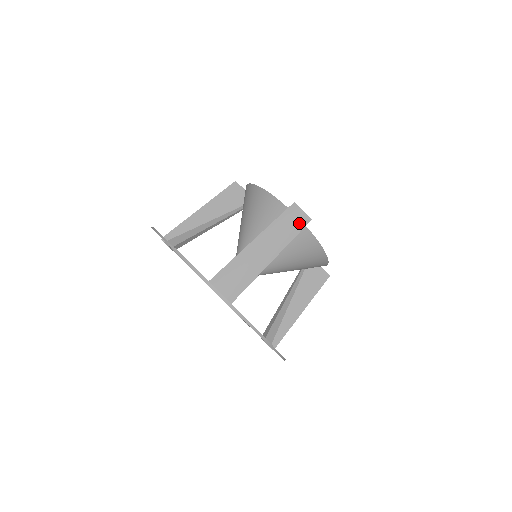
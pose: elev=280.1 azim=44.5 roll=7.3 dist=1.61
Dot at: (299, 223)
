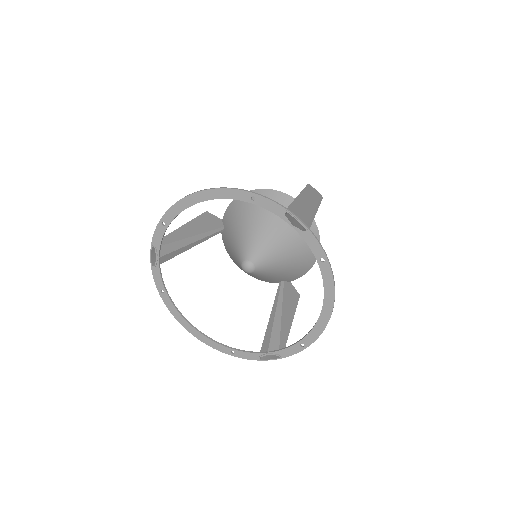
Dot at: (318, 196)
